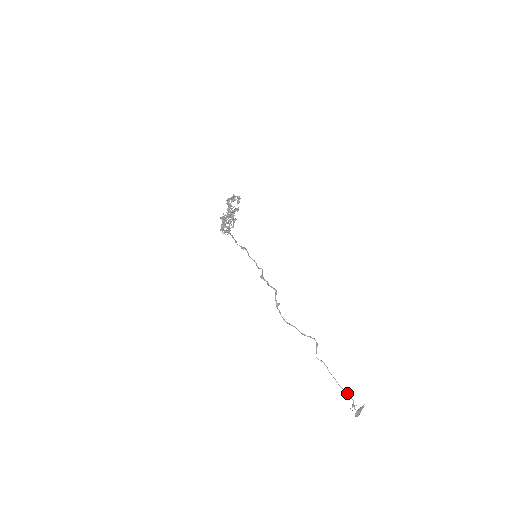
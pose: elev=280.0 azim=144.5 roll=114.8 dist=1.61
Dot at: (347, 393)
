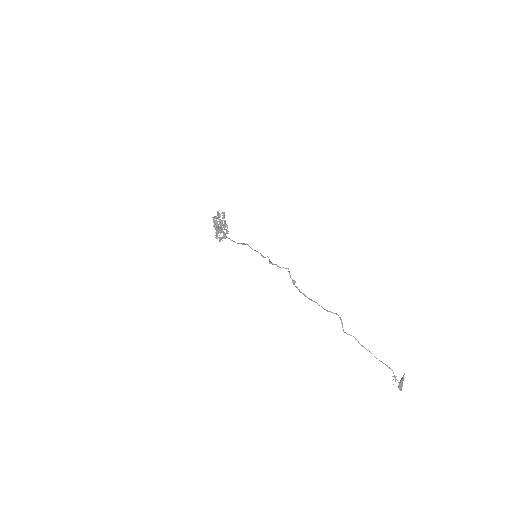
Dot at: occluded
